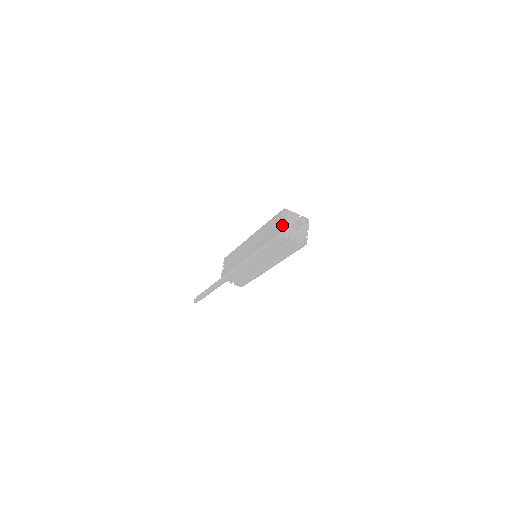
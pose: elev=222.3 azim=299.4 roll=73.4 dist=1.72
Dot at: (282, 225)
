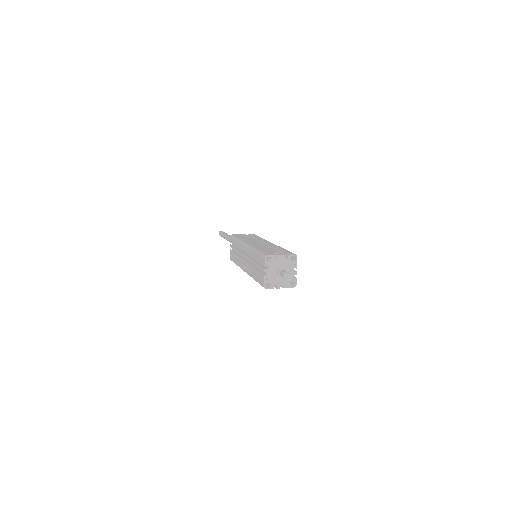
Dot at: (266, 277)
